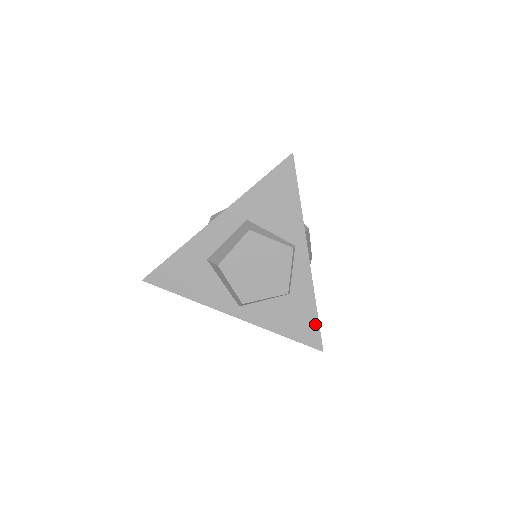
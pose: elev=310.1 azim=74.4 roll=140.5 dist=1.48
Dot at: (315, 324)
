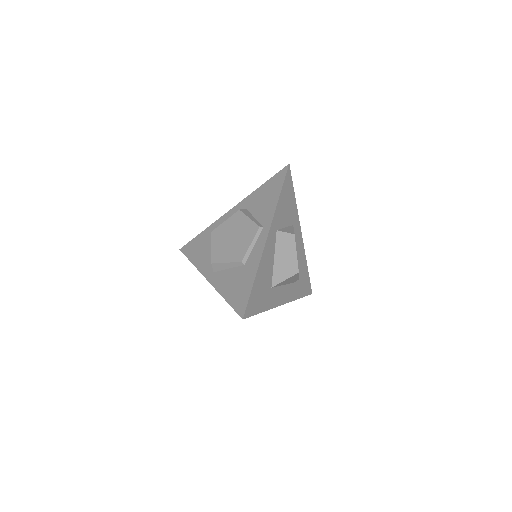
Dot at: (248, 292)
